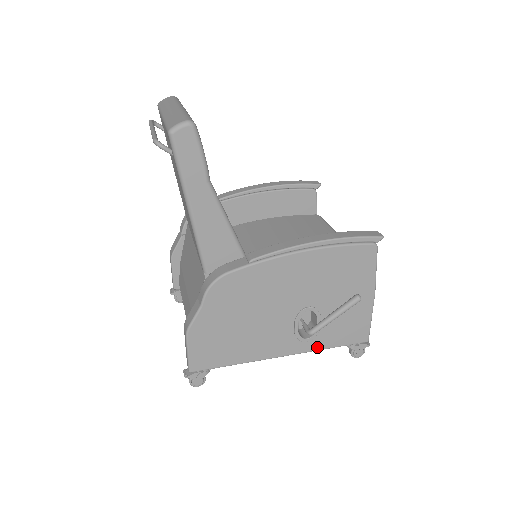
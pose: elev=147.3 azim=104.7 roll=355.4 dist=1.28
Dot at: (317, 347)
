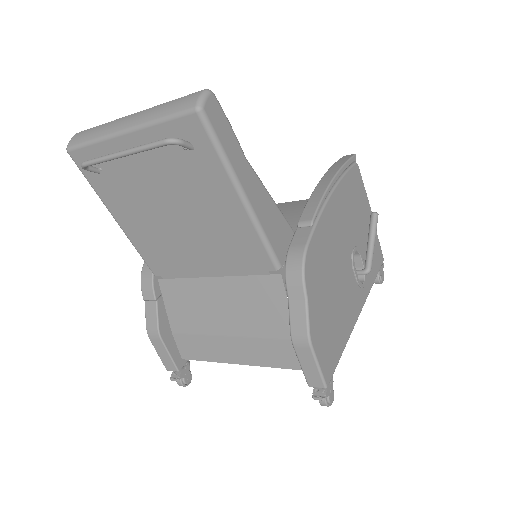
Dot at: (369, 287)
